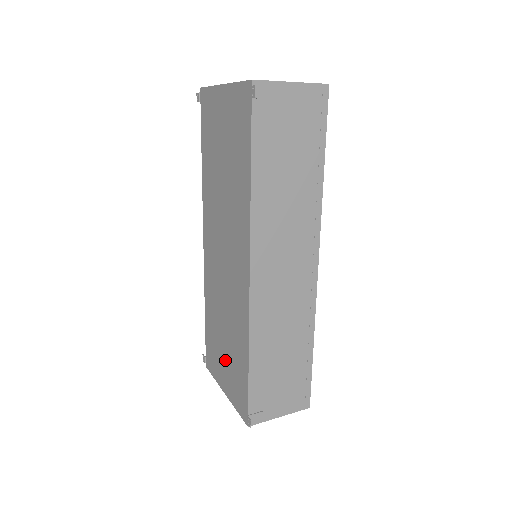
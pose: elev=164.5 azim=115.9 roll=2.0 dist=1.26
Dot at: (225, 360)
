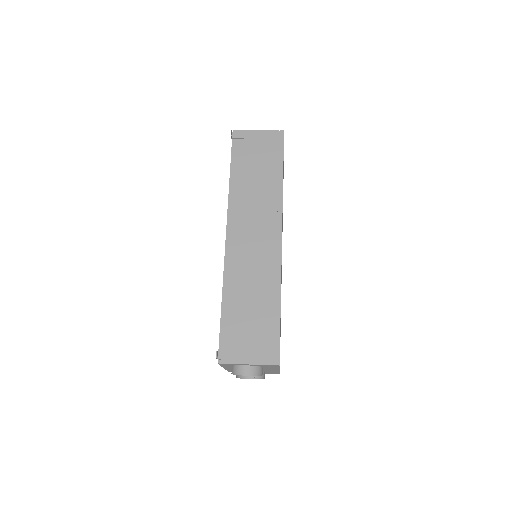
Dot at: occluded
